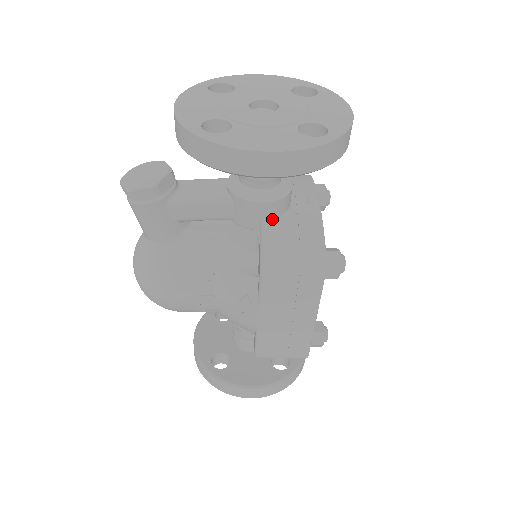
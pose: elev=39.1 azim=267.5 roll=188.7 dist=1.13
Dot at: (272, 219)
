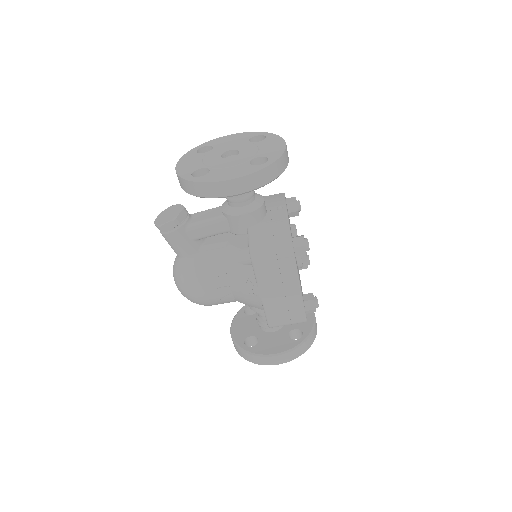
Dot at: (254, 225)
